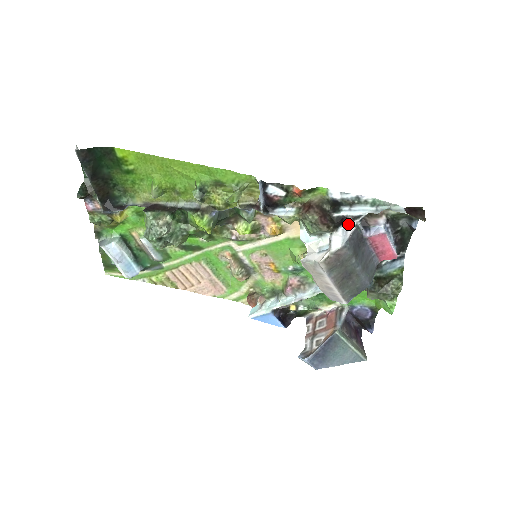
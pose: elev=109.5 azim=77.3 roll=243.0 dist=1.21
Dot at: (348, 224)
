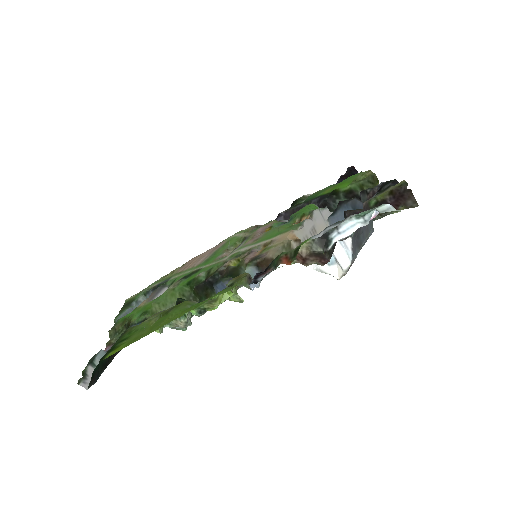
Dot at: occluded
